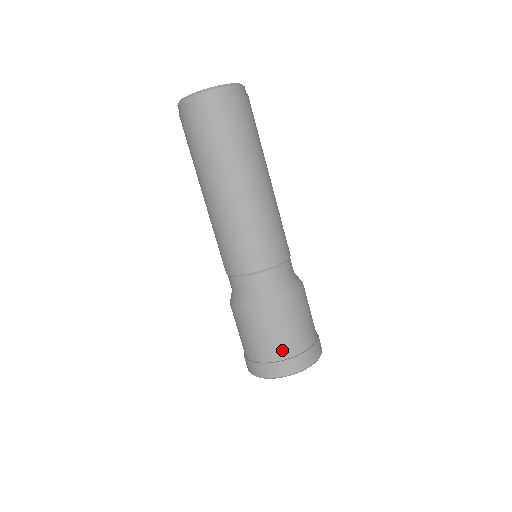
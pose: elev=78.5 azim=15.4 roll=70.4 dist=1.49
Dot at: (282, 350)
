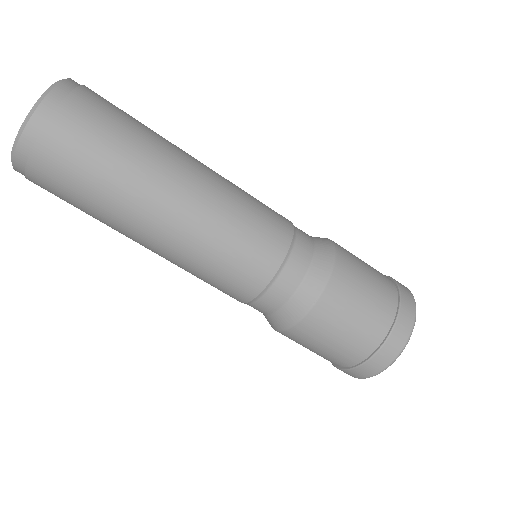
Dot at: (380, 319)
